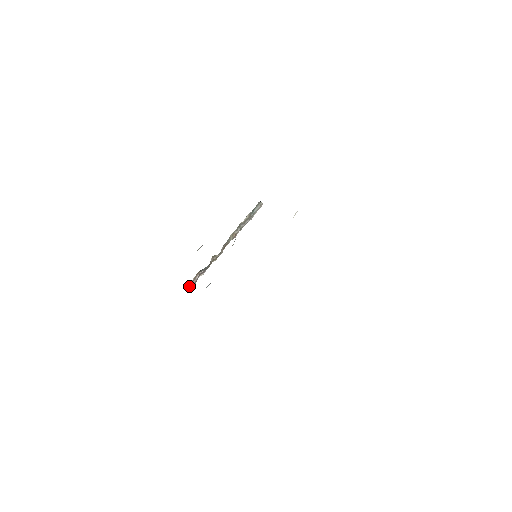
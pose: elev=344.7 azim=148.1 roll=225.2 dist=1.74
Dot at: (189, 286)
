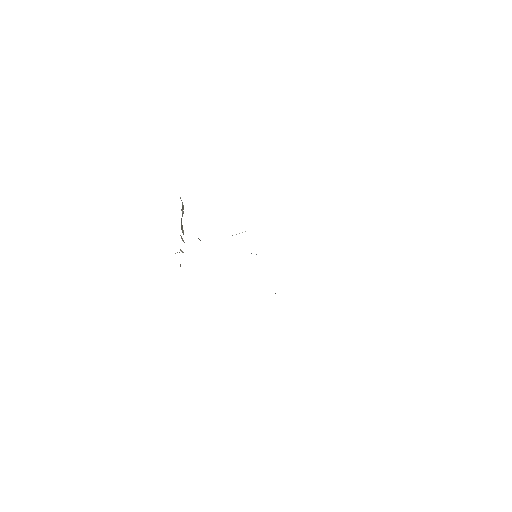
Dot at: occluded
